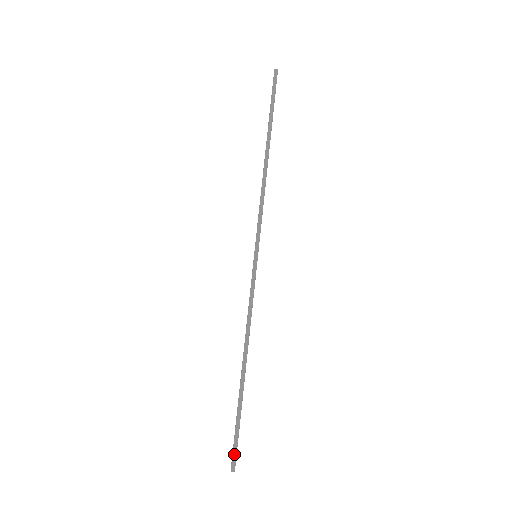
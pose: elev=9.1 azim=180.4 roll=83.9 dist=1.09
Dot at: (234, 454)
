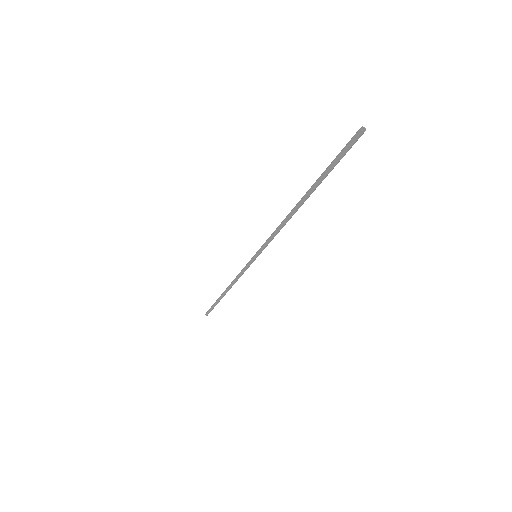
Dot at: (208, 312)
